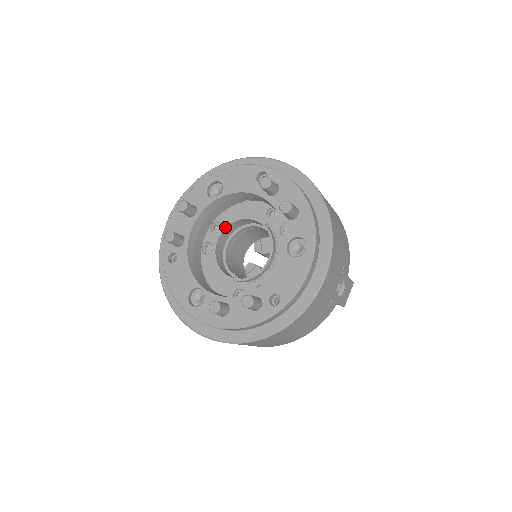
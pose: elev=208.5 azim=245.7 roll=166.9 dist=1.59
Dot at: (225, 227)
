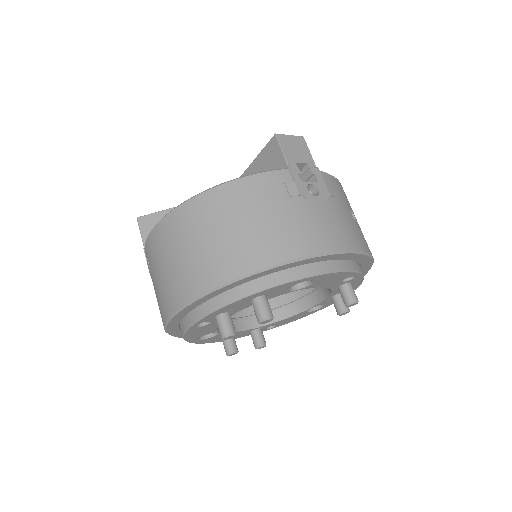
Dot at: occluded
